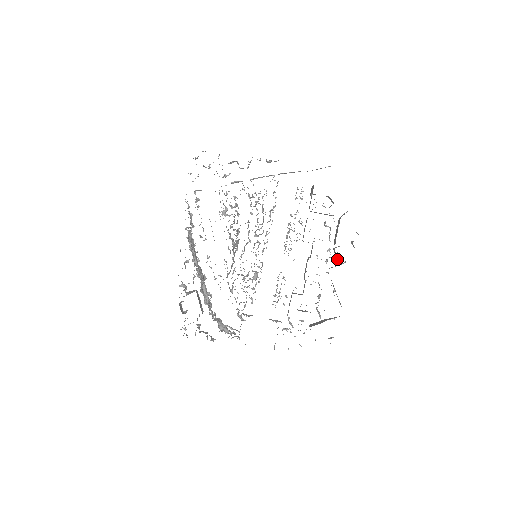
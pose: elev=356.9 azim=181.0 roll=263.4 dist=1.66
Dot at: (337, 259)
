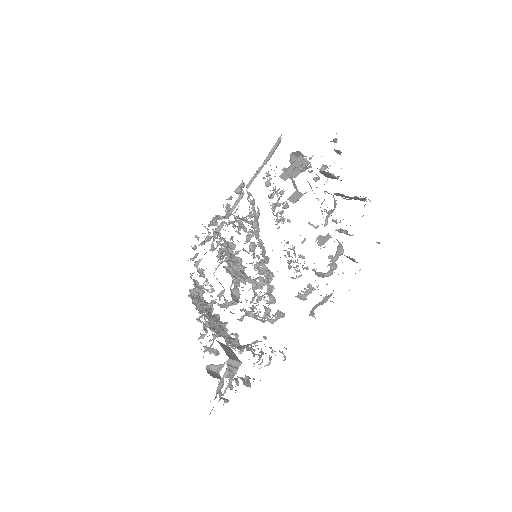
Dot at: (332, 177)
